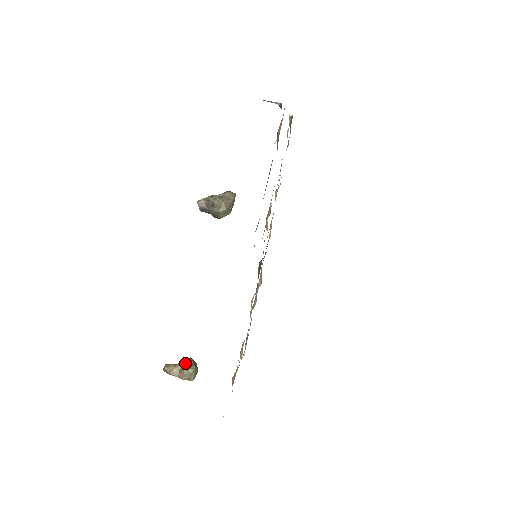
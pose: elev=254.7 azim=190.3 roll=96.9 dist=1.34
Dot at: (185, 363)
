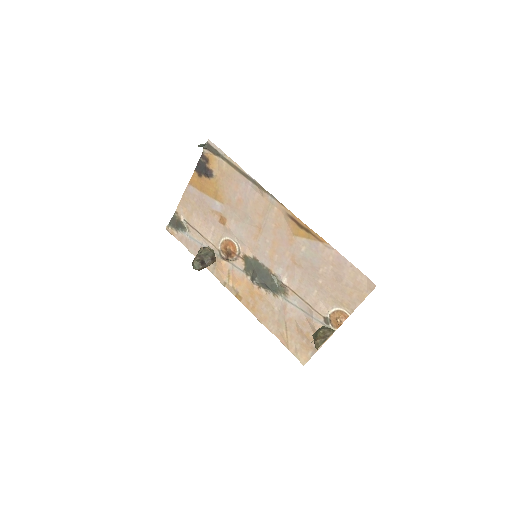
Dot at: (318, 330)
